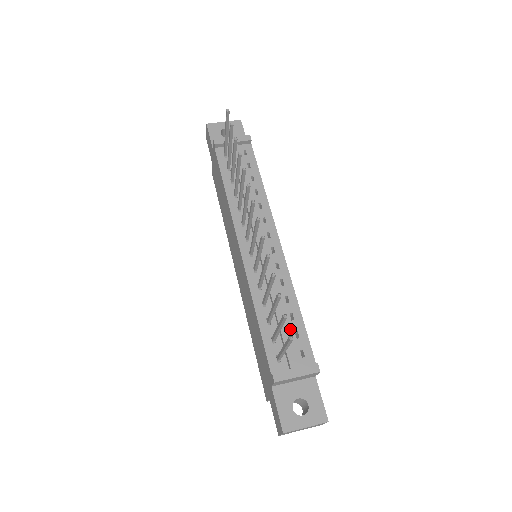
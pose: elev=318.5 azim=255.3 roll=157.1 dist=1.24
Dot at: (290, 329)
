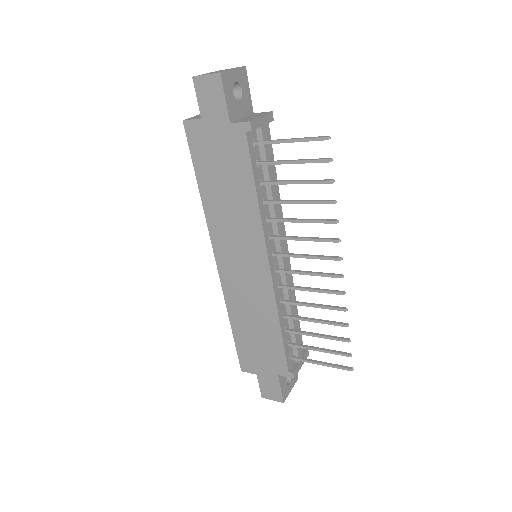
Dot at: occluded
